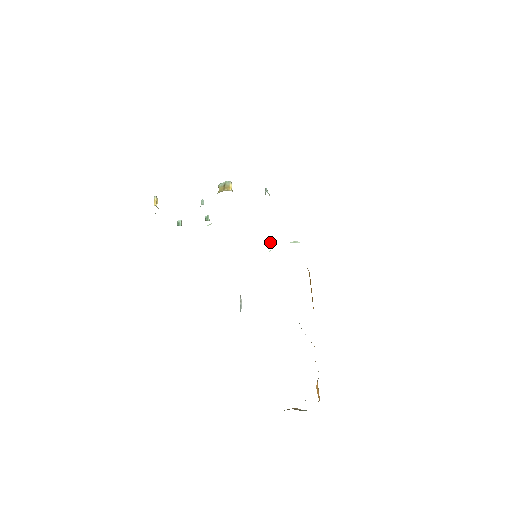
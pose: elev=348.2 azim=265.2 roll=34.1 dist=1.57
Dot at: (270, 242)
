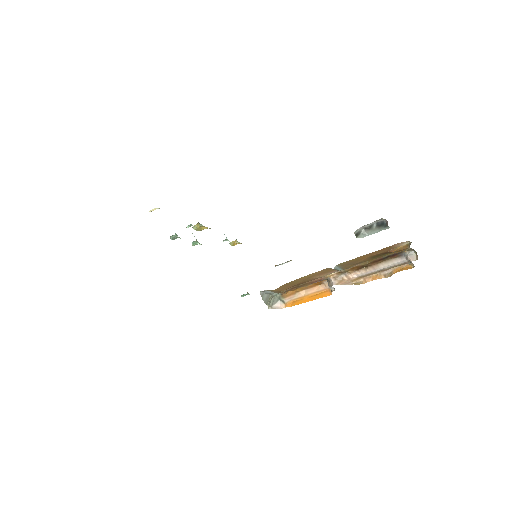
Dot at: (243, 294)
